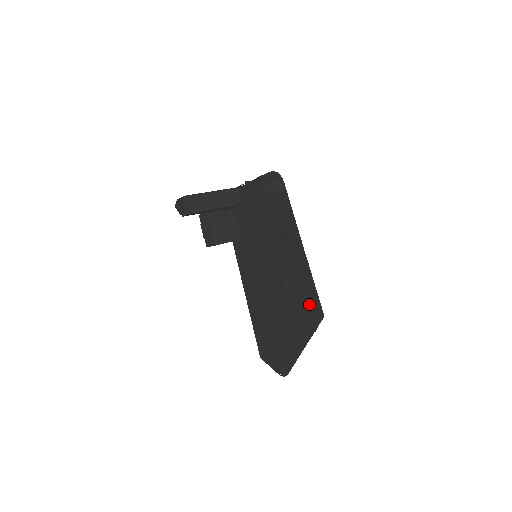
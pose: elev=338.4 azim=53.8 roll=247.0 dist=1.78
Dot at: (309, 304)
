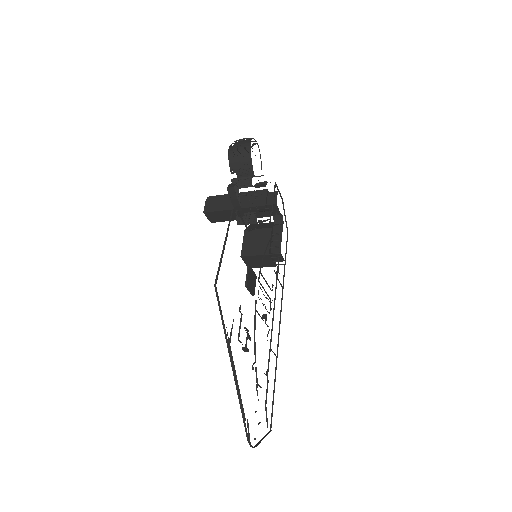
Dot at: occluded
